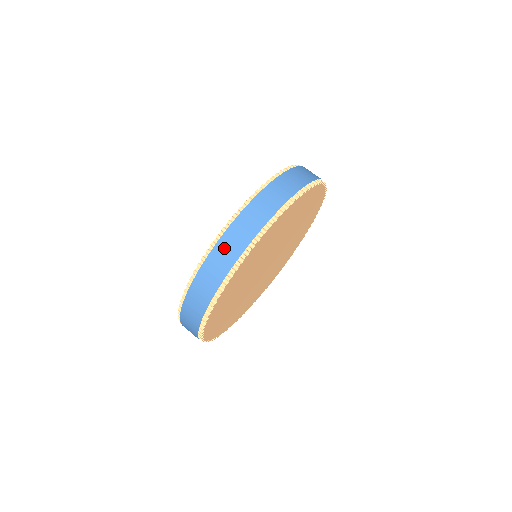
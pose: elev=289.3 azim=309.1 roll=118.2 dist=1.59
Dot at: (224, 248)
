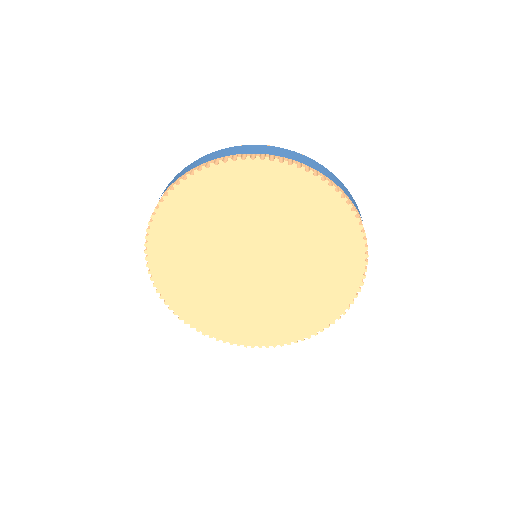
Dot at: (169, 184)
